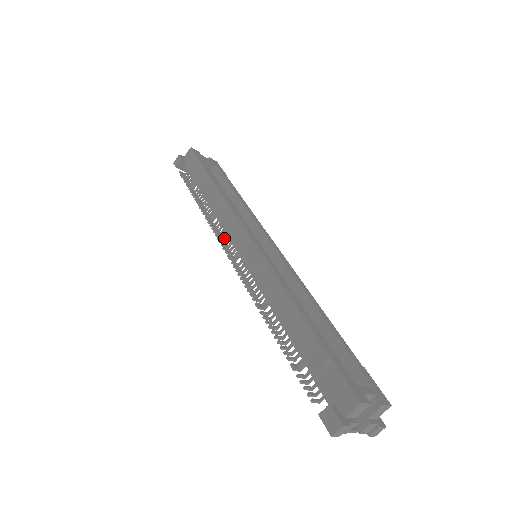
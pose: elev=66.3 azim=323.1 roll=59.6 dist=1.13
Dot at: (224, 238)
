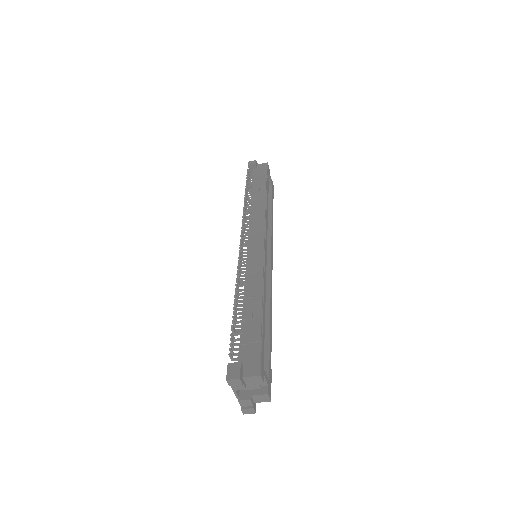
Dot at: (246, 229)
